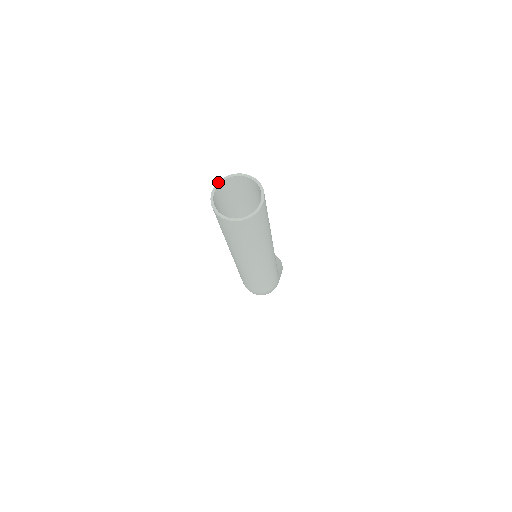
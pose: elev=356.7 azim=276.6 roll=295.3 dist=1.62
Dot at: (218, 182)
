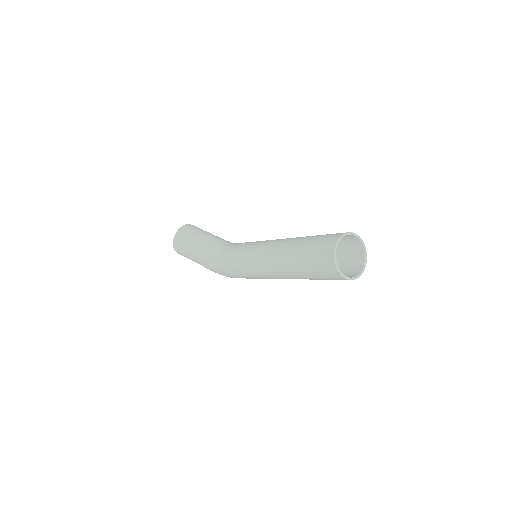
Dot at: (334, 256)
